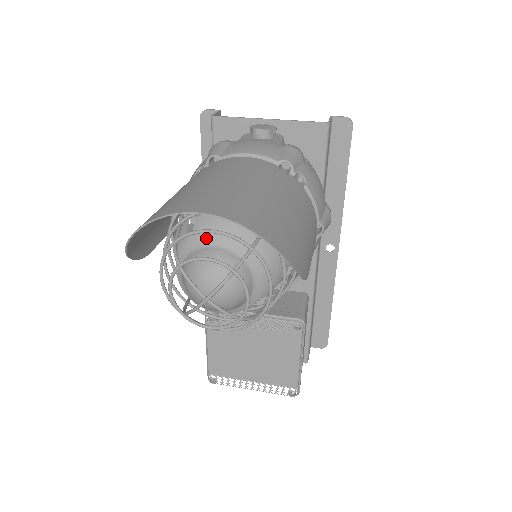
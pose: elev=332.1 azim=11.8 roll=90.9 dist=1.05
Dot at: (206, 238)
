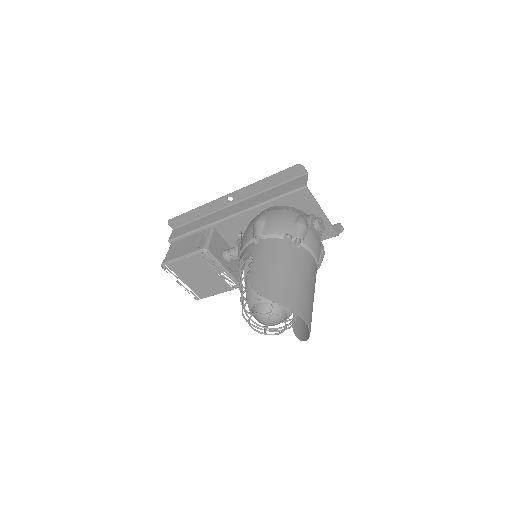
Dot at: occluded
